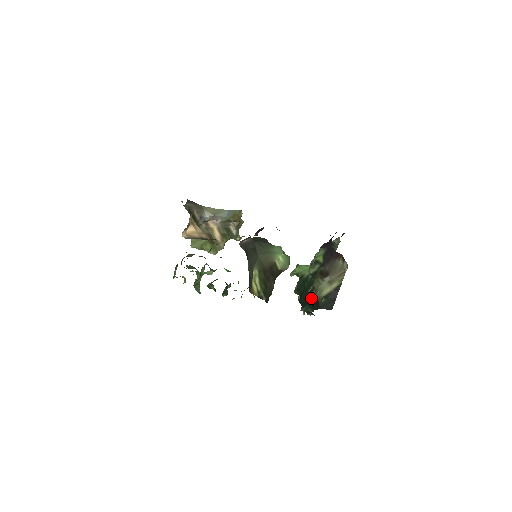
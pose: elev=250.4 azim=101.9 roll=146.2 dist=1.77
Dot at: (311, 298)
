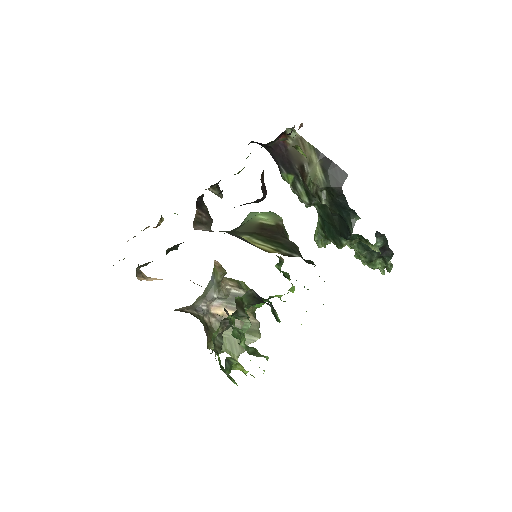
Dot at: (331, 205)
